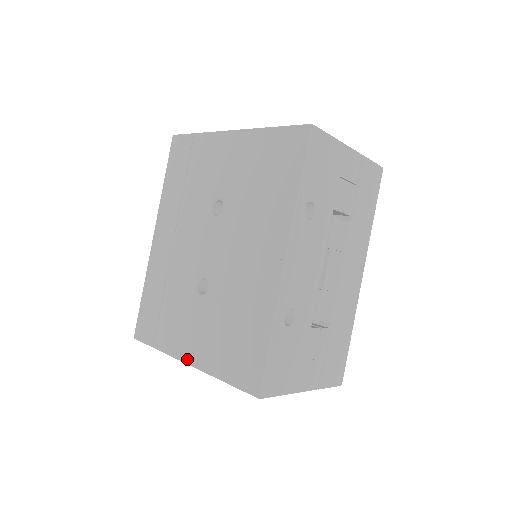
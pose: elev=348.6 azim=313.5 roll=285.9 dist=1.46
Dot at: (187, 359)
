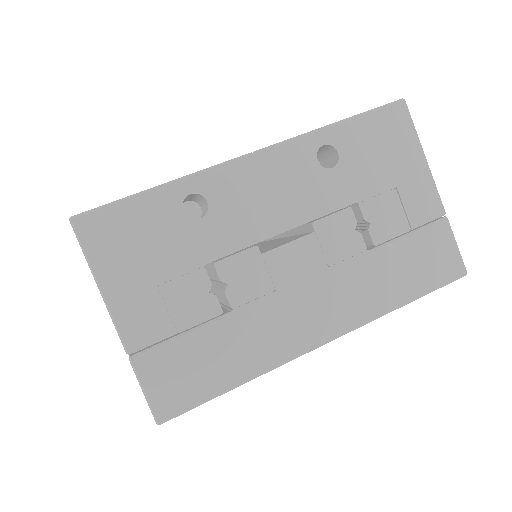
Dot at: occluded
